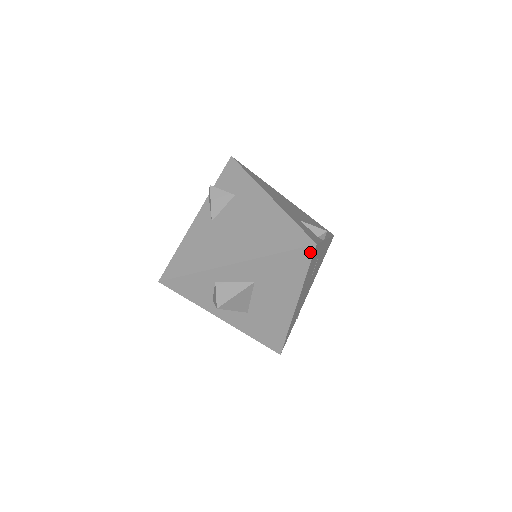
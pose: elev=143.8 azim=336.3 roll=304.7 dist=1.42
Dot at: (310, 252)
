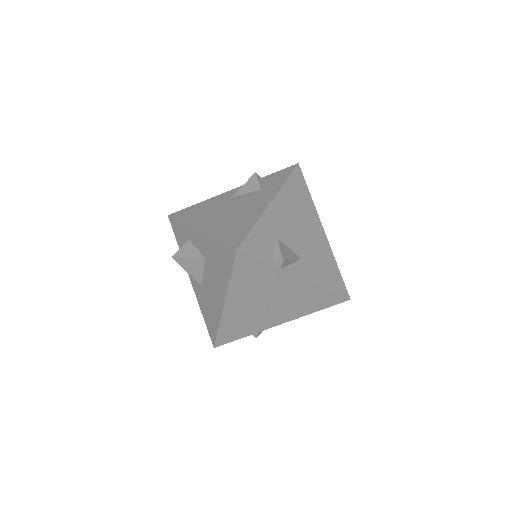
Dot at: (233, 255)
